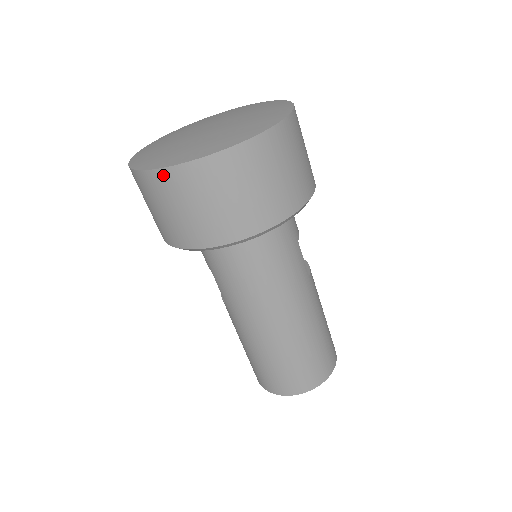
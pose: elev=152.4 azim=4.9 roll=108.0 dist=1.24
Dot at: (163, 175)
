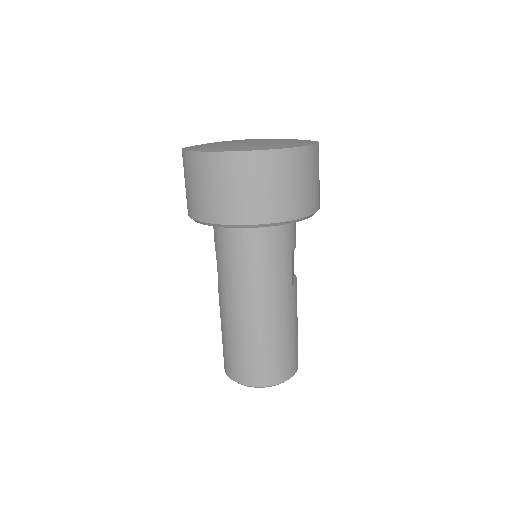
Dot at: (202, 157)
